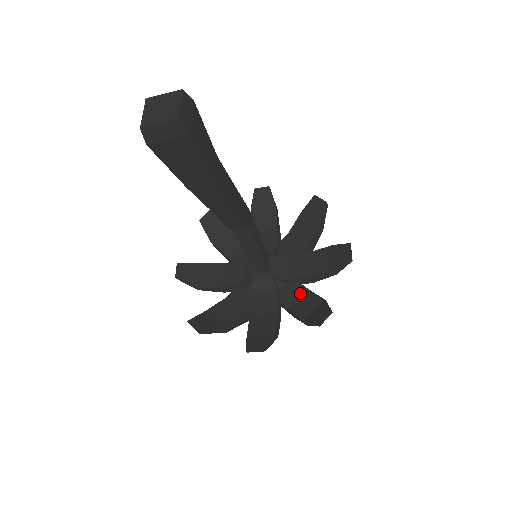
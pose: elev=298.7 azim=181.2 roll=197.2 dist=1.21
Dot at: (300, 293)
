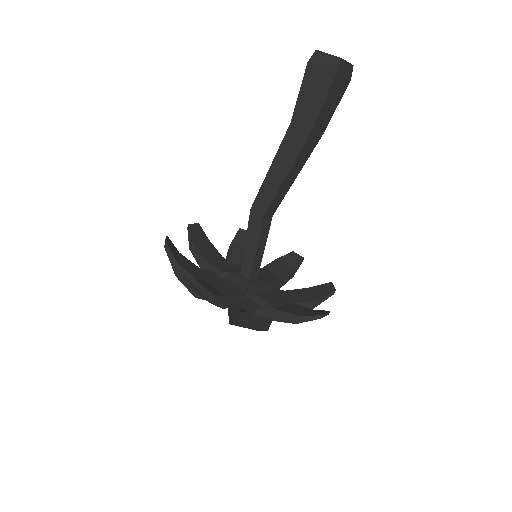
Dot at: (283, 293)
